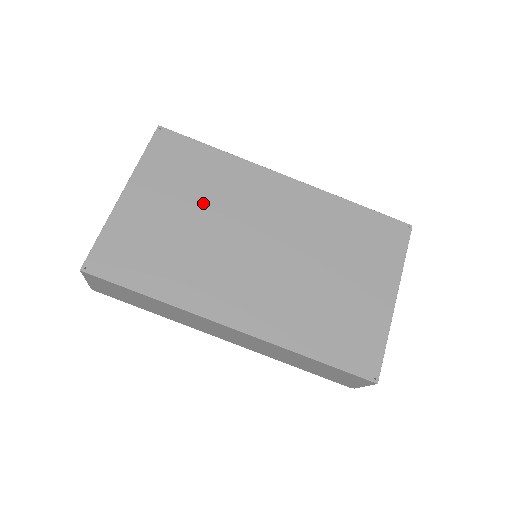
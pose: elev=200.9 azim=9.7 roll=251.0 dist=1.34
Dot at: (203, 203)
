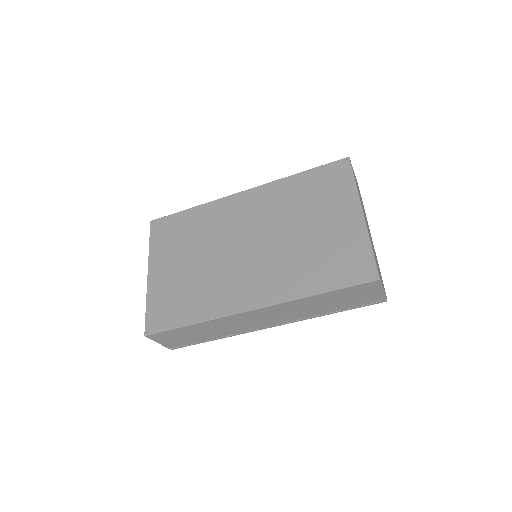
Dot at: (198, 246)
